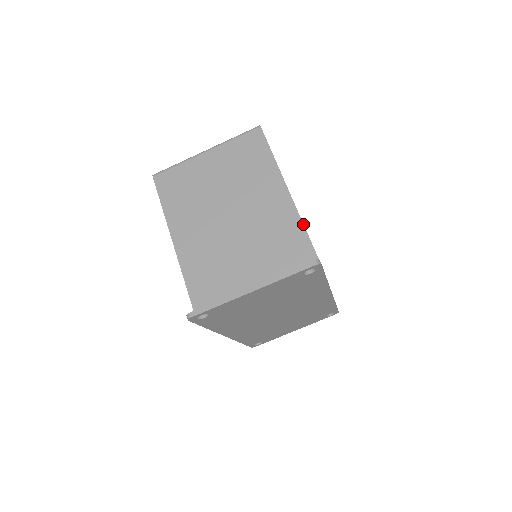
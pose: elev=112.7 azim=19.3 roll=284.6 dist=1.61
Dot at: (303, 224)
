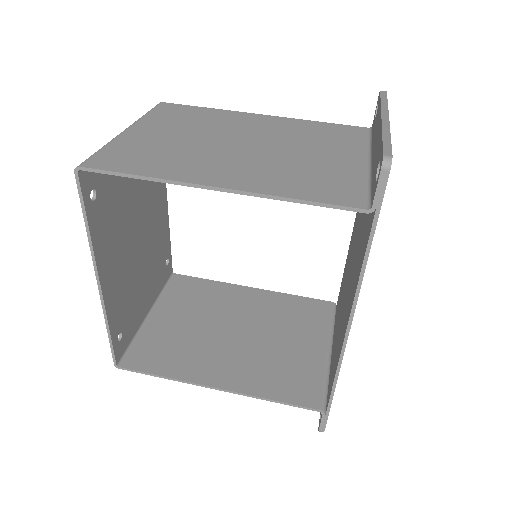
Dot at: (310, 120)
